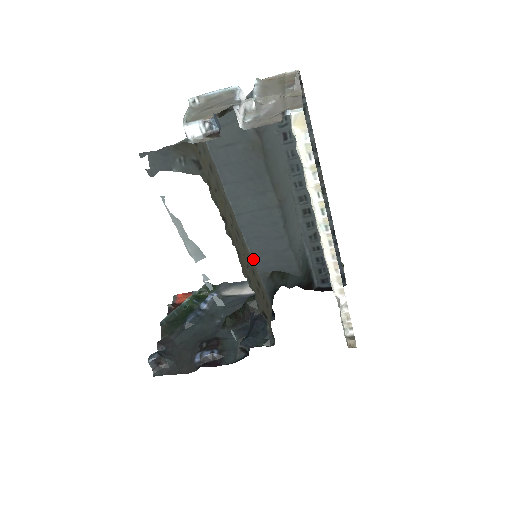
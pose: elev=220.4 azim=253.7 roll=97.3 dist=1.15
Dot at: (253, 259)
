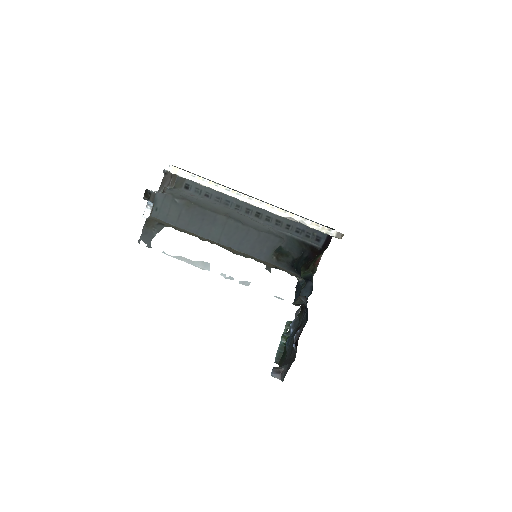
Dot at: occluded
